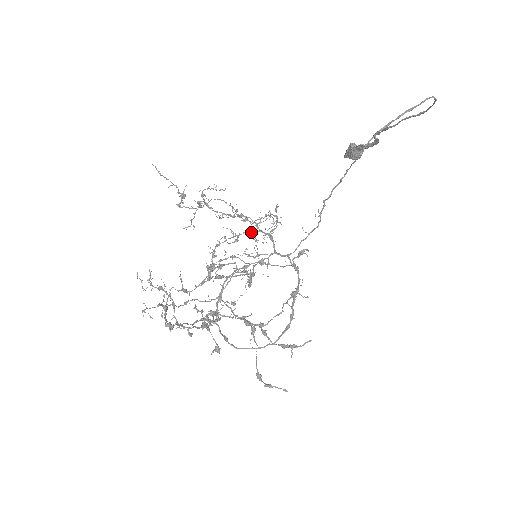
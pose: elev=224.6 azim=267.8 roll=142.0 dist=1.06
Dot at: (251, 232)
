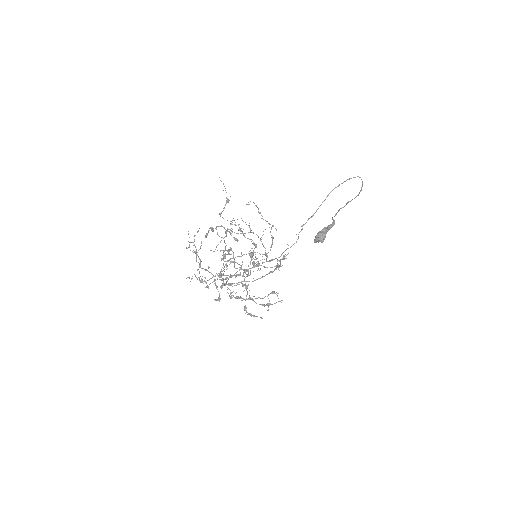
Dot at: occluded
